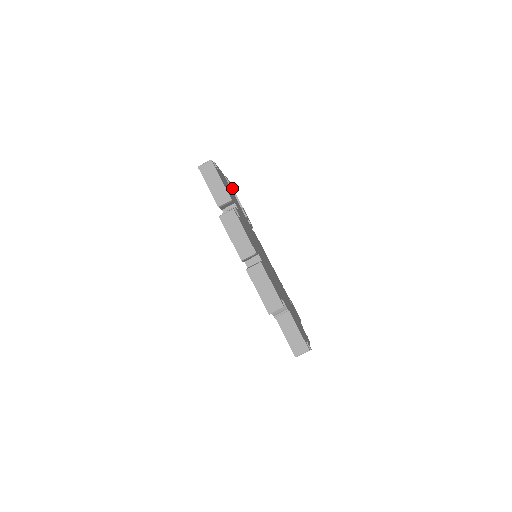
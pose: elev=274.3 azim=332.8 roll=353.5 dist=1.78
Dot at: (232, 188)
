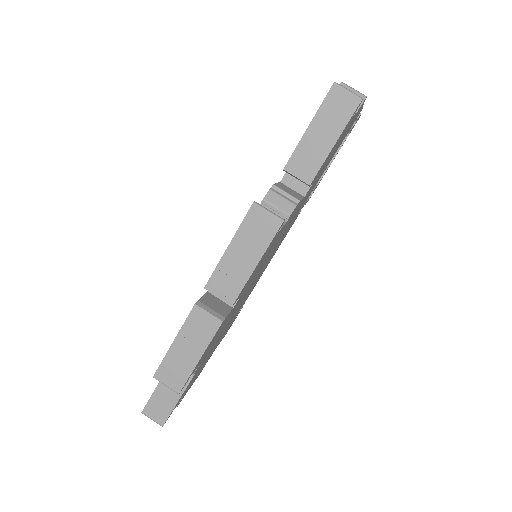
Dot at: (349, 132)
